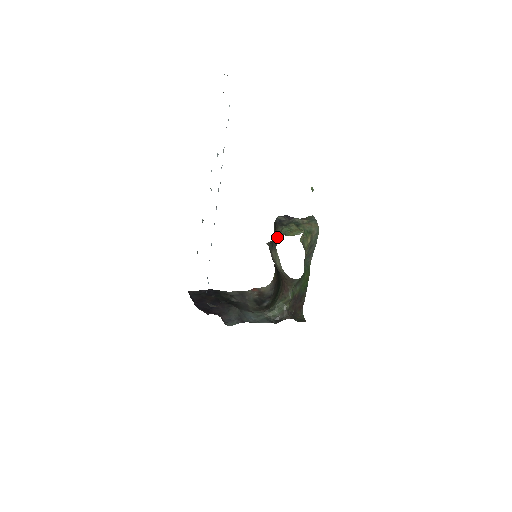
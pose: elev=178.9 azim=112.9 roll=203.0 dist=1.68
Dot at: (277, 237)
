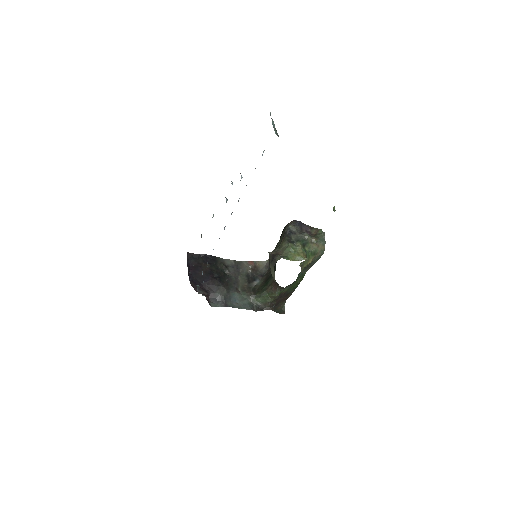
Dot at: (278, 259)
